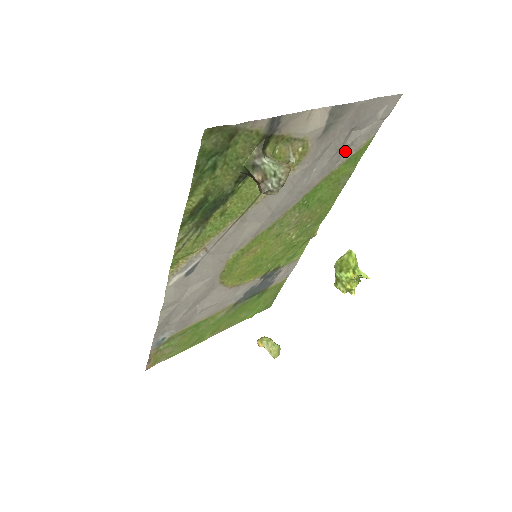
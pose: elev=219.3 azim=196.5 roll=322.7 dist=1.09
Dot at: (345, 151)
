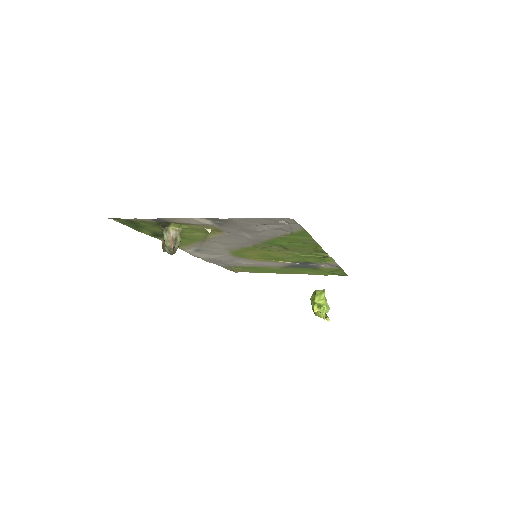
Dot at: (277, 231)
